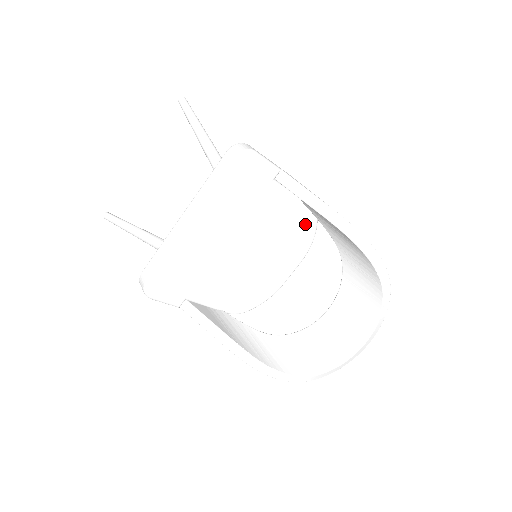
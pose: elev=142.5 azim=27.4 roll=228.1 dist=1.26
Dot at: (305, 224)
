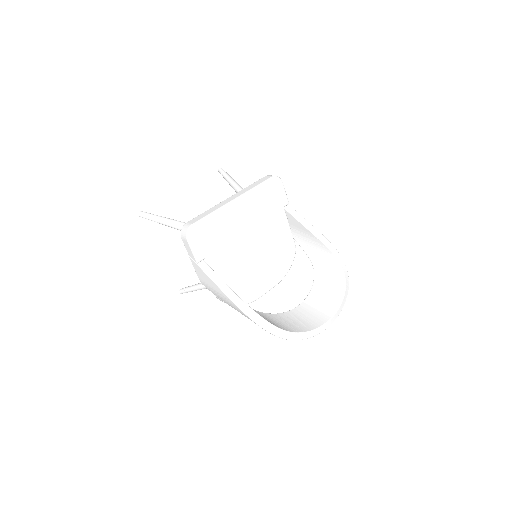
Dot at: (288, 254)
